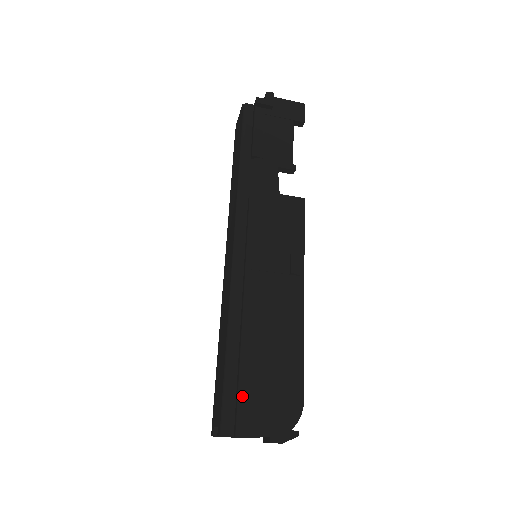
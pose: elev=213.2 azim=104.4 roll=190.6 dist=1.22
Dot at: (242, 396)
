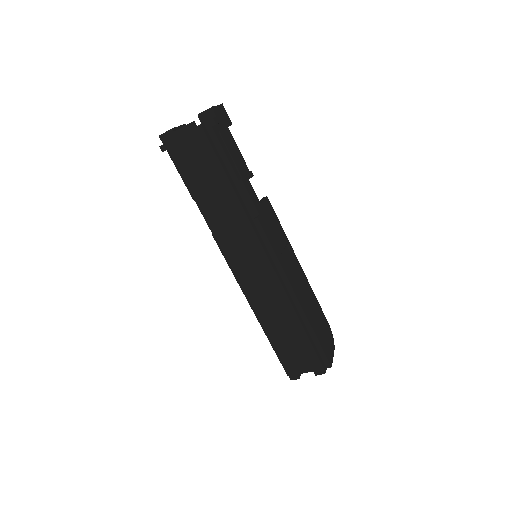
Dot at: (322, 346)
